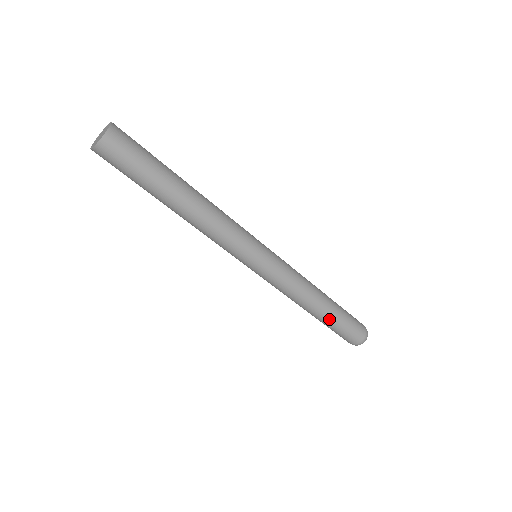
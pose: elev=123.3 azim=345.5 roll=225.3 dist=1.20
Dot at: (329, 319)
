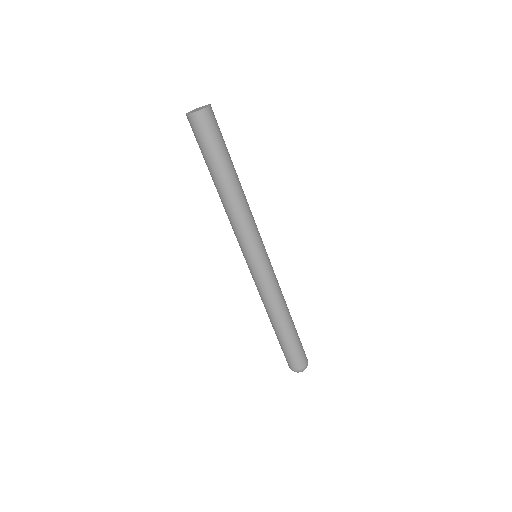
Dot at: (294, 329)
